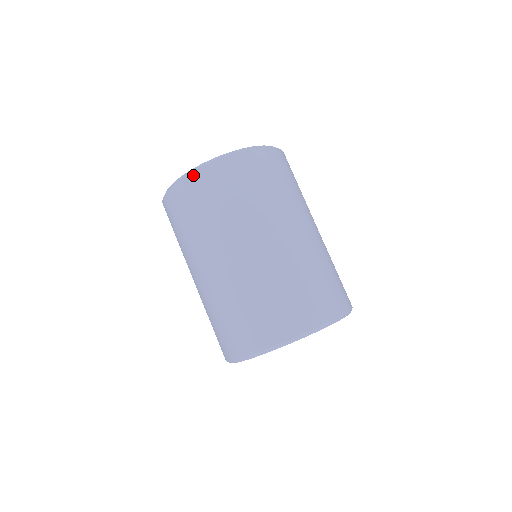
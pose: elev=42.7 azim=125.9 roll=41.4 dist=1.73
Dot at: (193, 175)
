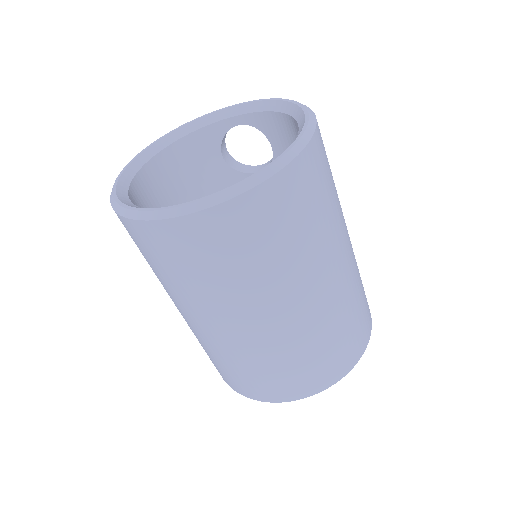
Dot at: (183, 221)
